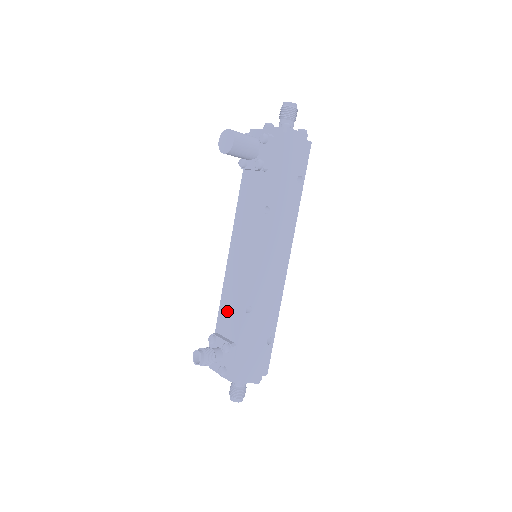
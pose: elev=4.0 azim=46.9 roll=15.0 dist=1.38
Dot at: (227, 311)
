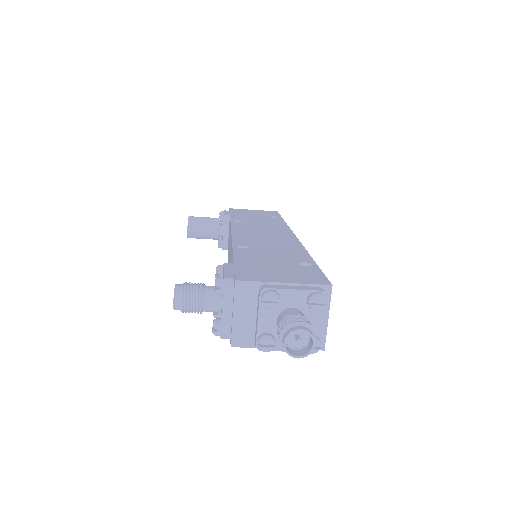
Dot at: occluded
